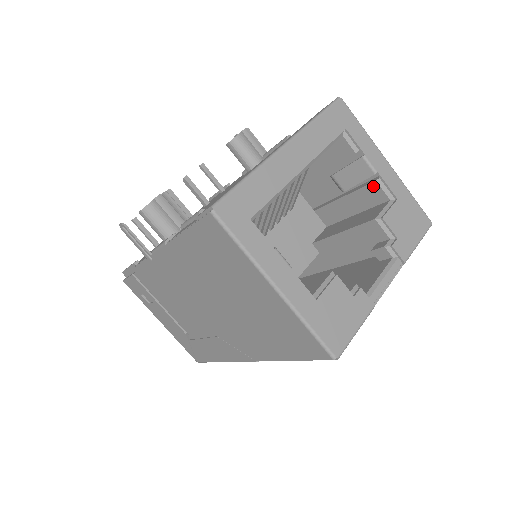
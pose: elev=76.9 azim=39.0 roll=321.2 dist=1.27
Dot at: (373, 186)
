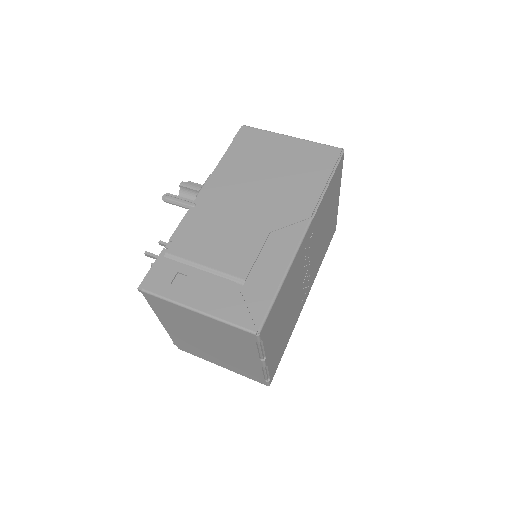
Dot at: occluded
